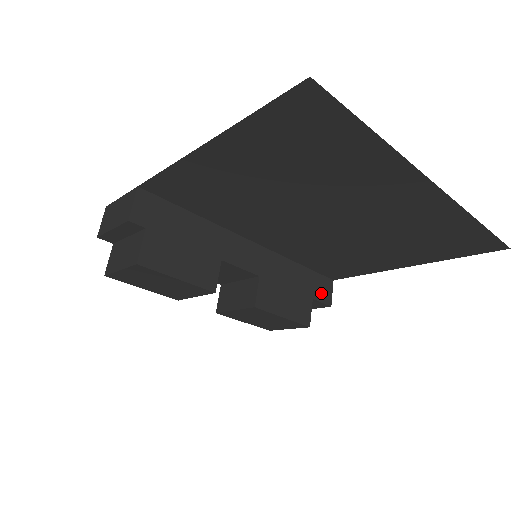
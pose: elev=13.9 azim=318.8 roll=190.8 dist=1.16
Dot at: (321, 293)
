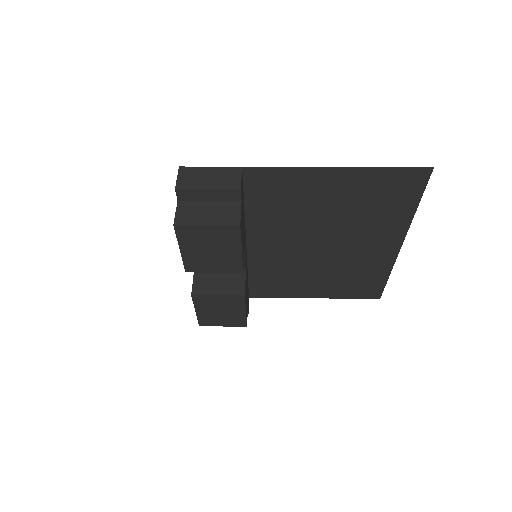
Dot at: occluded
